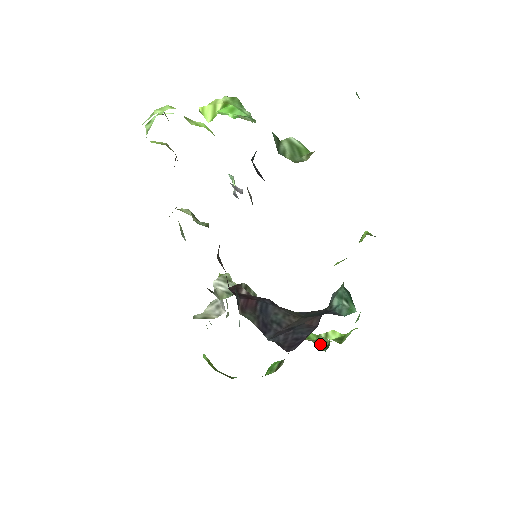
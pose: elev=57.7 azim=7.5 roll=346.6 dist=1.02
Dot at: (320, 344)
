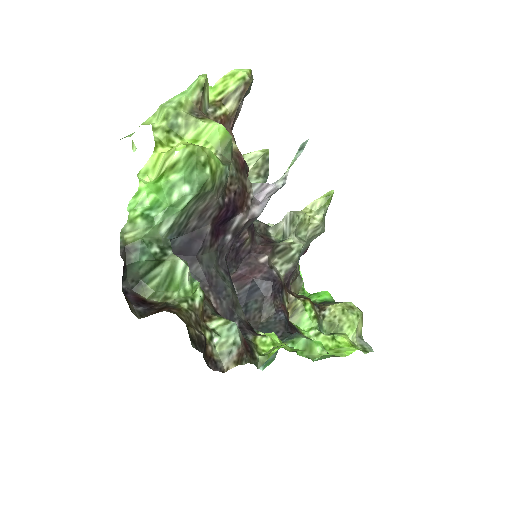
Dot at: (333, 327)
